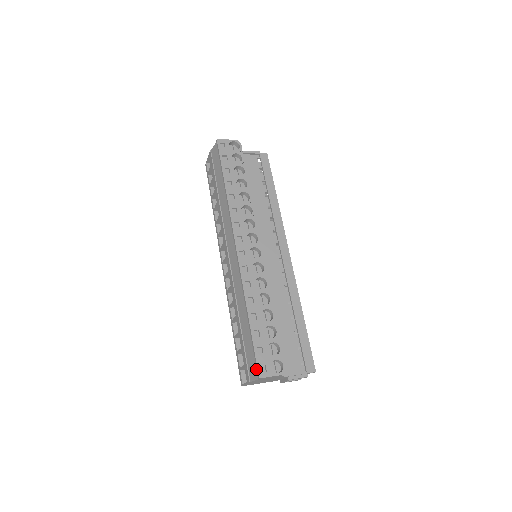
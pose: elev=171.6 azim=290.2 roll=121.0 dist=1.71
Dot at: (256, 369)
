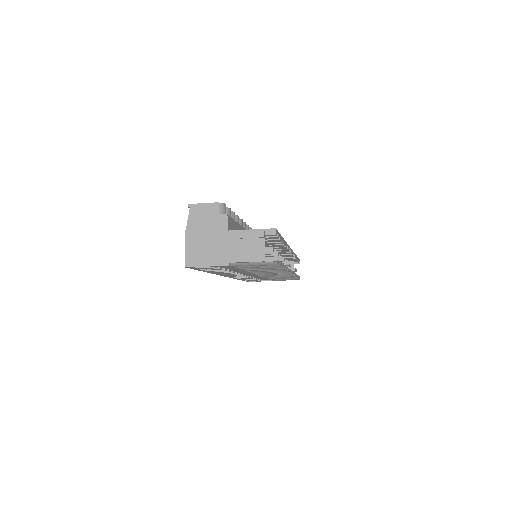
Dot at: occluded
